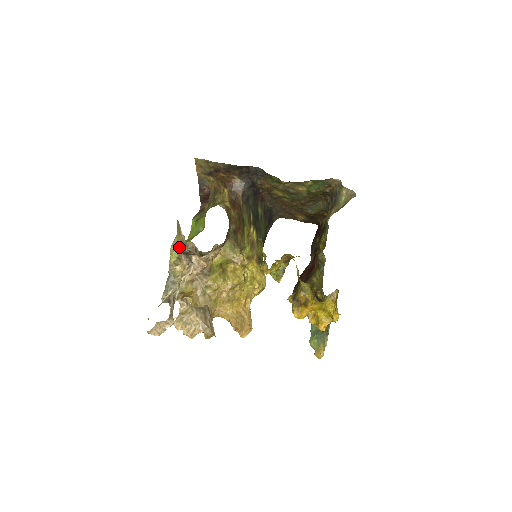
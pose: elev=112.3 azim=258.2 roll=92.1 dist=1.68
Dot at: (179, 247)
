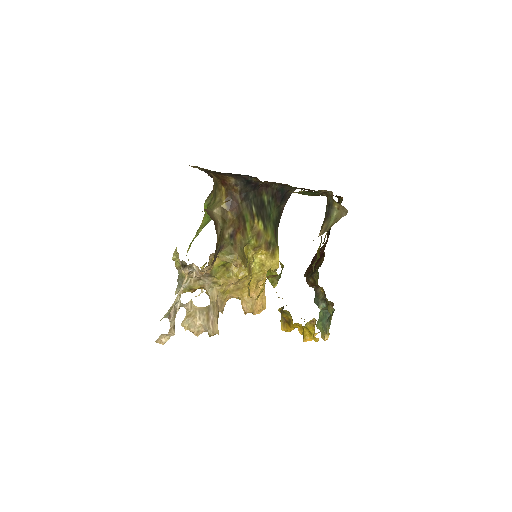
Dot at: (178, 259)
